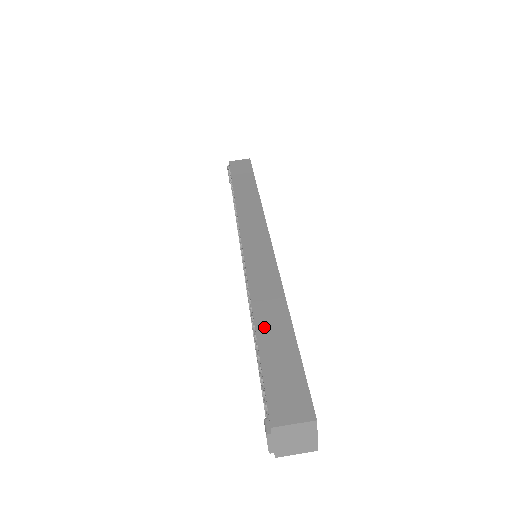
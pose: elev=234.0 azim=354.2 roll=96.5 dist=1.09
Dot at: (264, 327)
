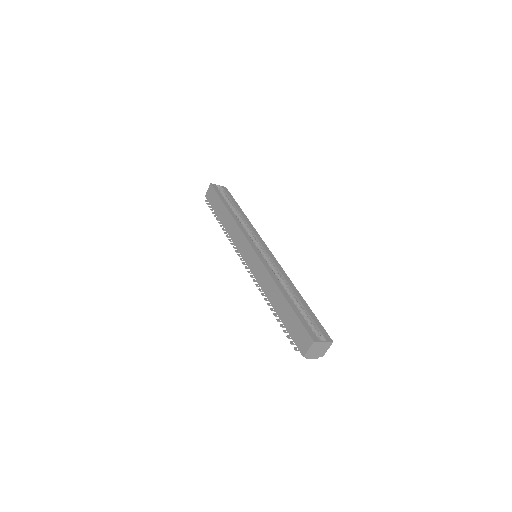
Dot at: (277, 308)
